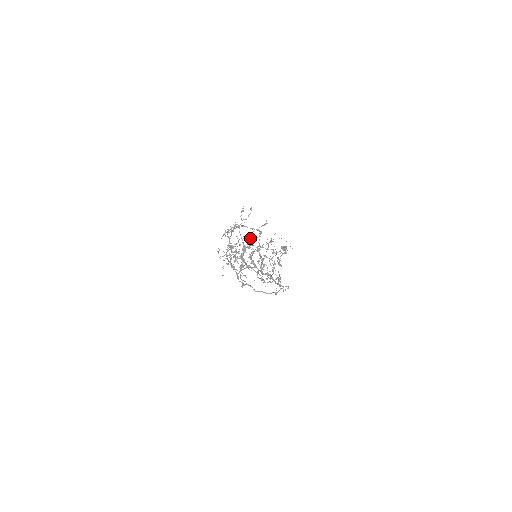
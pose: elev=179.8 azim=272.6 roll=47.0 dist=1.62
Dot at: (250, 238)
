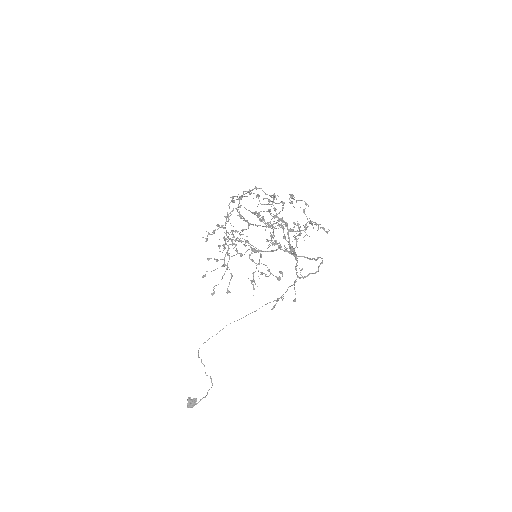
Dot at: (268, 200)
